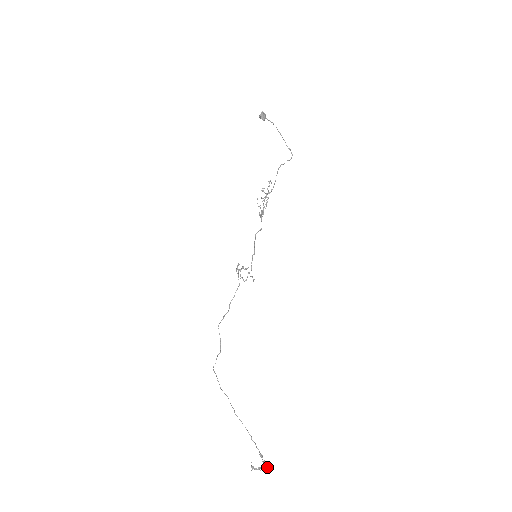
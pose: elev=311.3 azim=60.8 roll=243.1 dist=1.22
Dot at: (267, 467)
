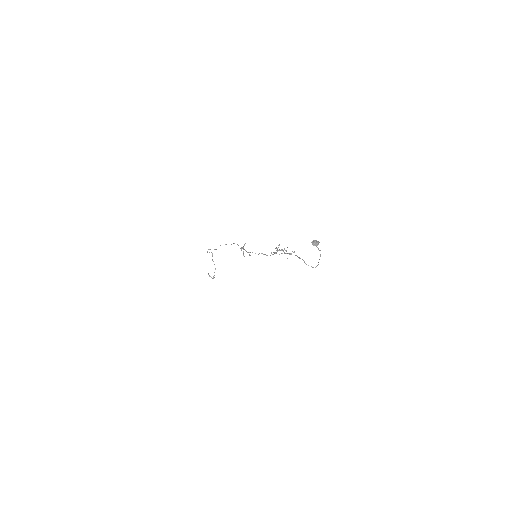
Dot at: occluded
